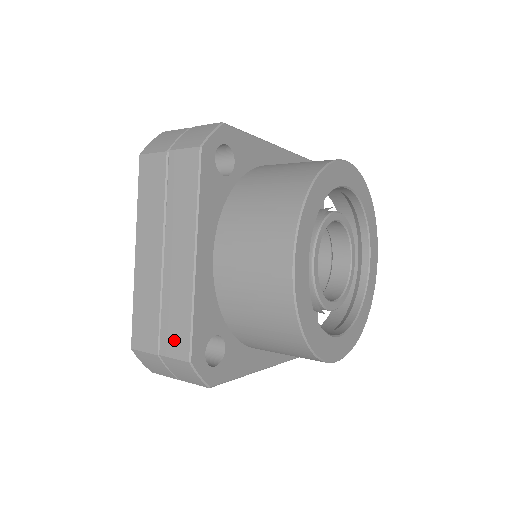
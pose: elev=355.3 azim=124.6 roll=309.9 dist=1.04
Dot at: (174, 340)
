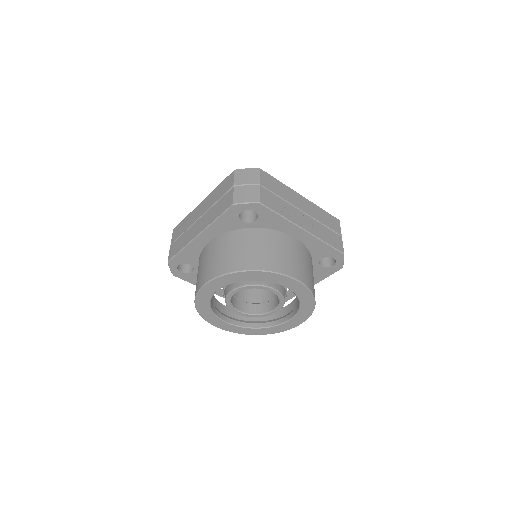
Dot at: (174, 249)
